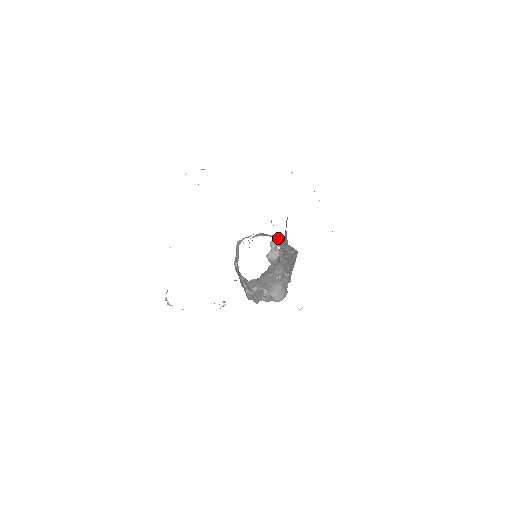
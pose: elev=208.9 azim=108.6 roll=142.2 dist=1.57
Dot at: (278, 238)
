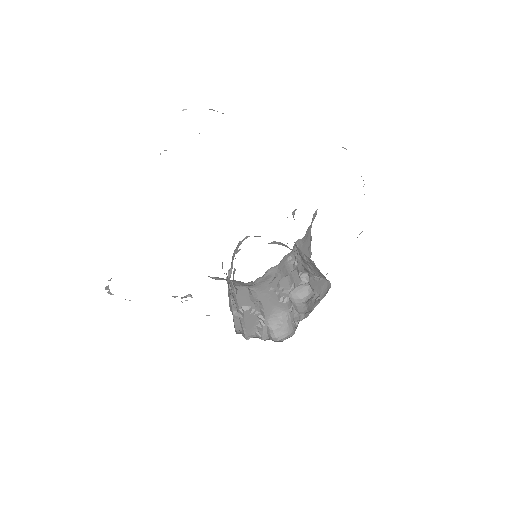
Dot at: (308, 259)
